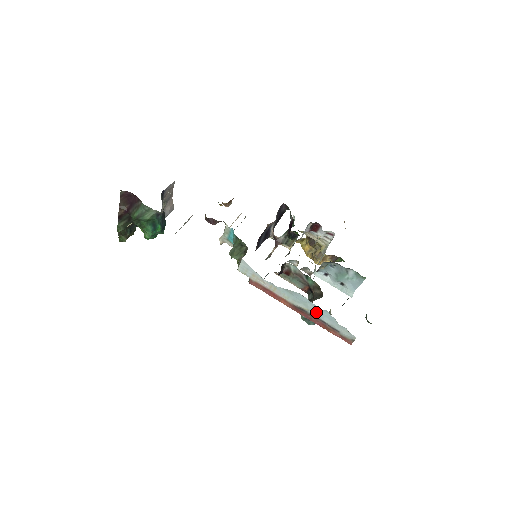
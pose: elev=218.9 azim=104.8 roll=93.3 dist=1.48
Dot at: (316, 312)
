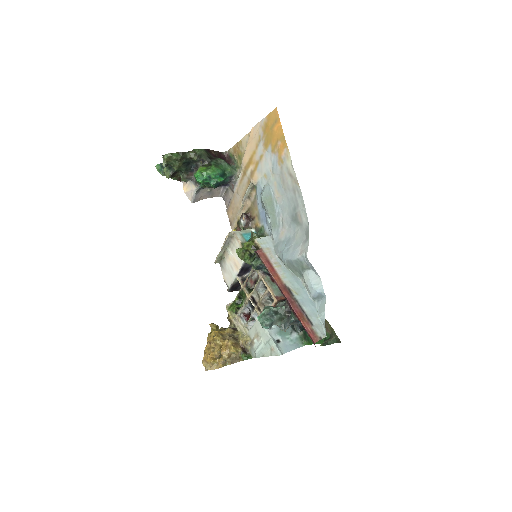
Dot at: (303, 299)
